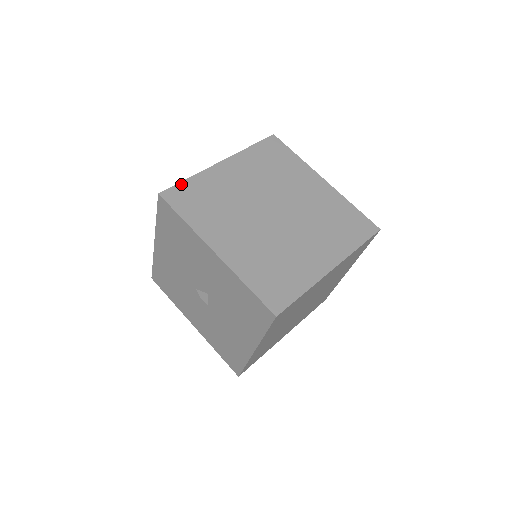
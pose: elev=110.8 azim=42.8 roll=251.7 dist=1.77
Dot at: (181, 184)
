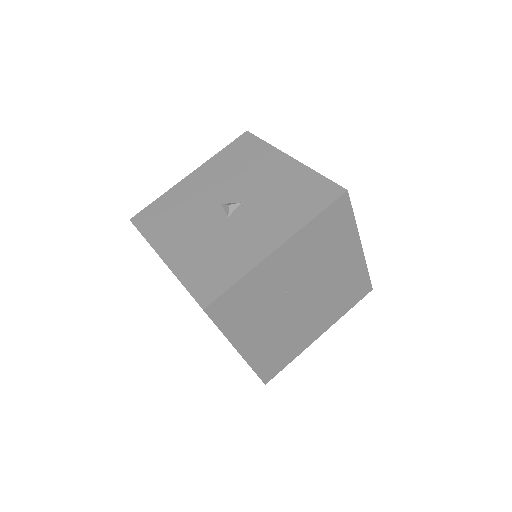
Dot at: occluded
